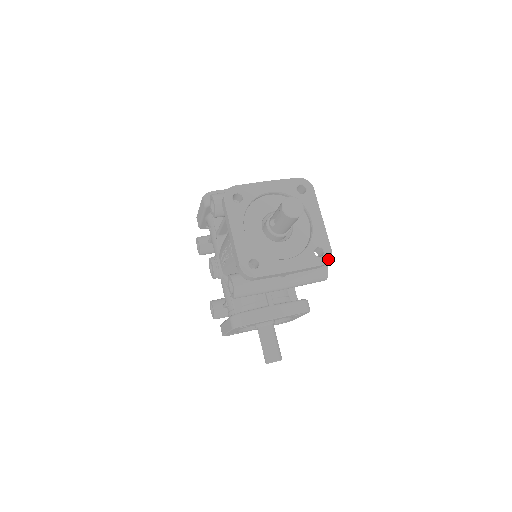
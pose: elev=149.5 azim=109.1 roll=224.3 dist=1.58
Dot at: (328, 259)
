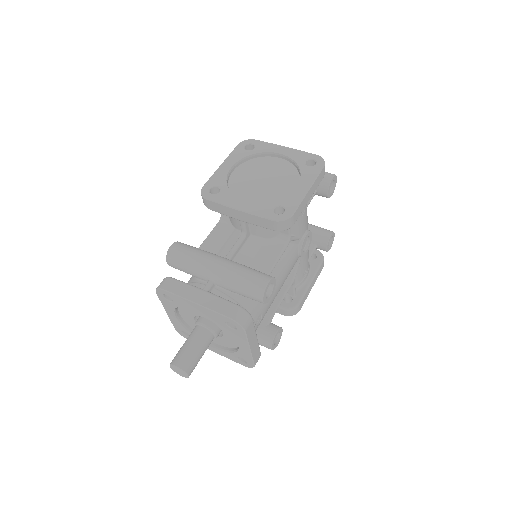
Dot at: (249, 367)
